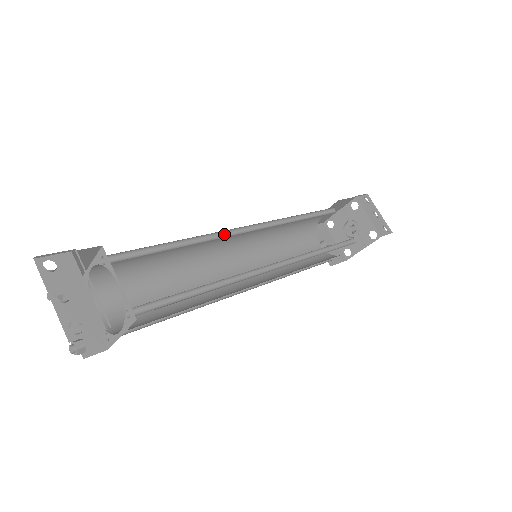
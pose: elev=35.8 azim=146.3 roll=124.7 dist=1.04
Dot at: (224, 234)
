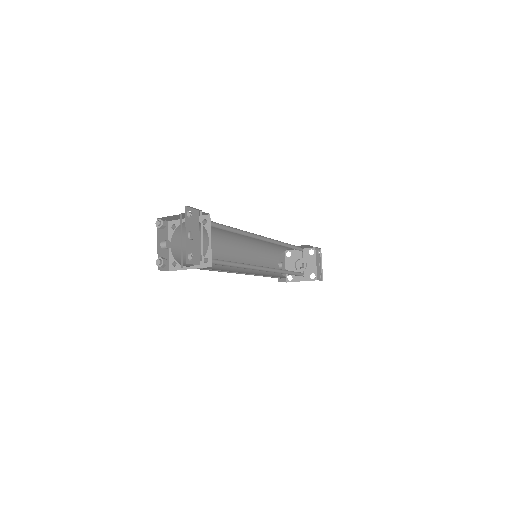
Dot at: (253, 235)
